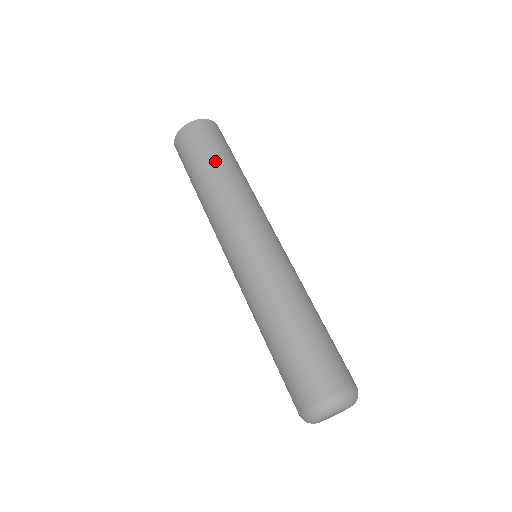
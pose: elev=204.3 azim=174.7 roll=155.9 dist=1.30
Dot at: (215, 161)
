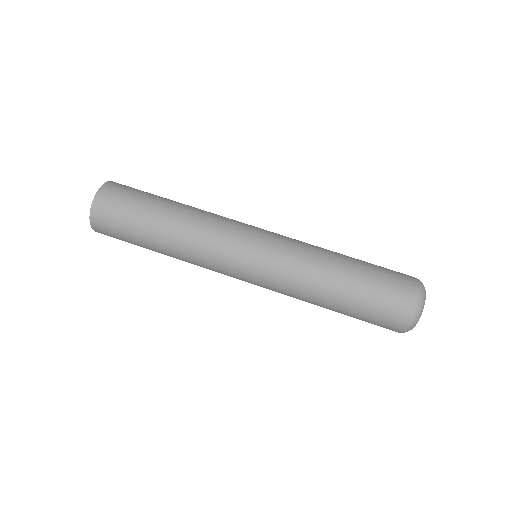
Dot at: (147, 231)
